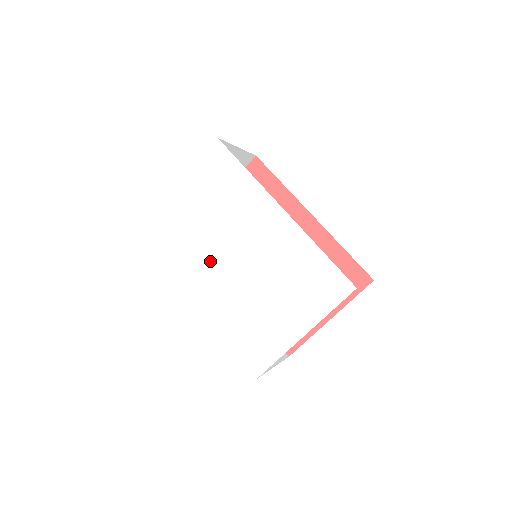
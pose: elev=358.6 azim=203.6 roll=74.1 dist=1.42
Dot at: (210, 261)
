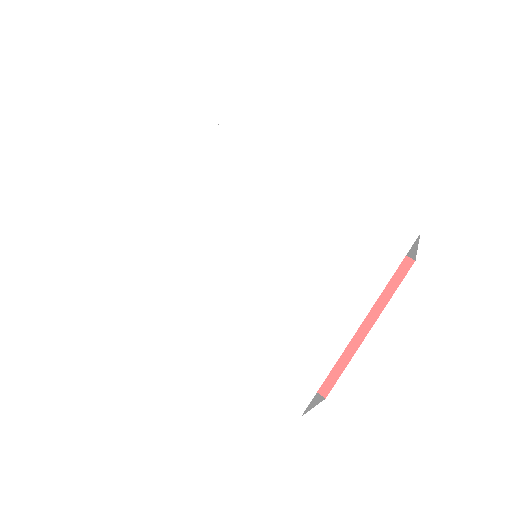
Dot at: (197, 260)
